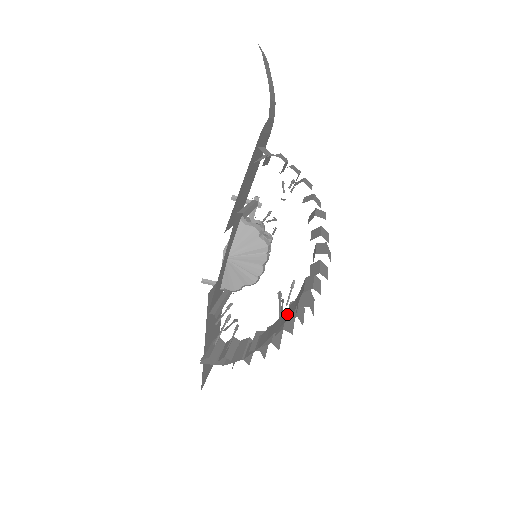
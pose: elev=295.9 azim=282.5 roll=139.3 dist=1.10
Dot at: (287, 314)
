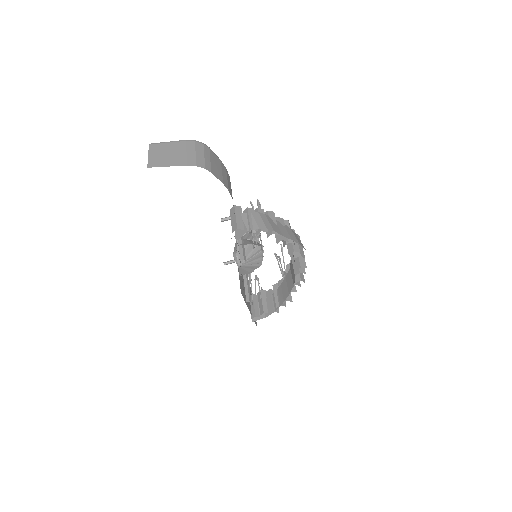
Dot at: (289, 283)
